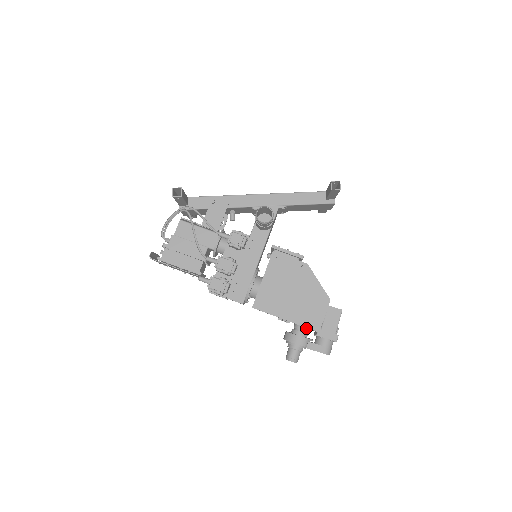
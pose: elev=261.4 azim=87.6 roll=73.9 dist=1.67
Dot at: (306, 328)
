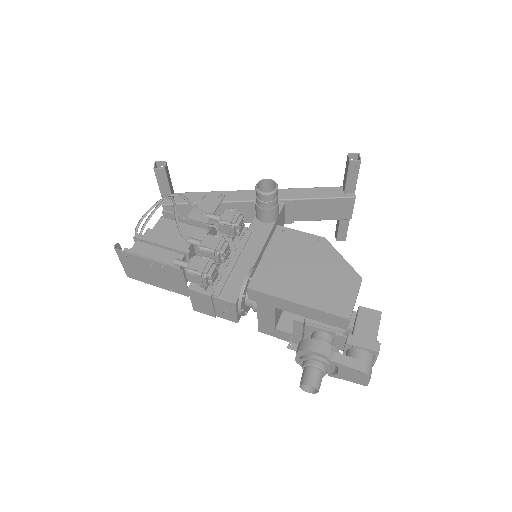
Dot at: (329, 337)
